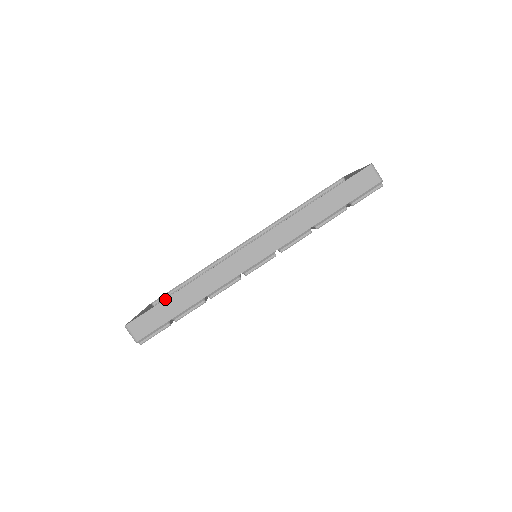
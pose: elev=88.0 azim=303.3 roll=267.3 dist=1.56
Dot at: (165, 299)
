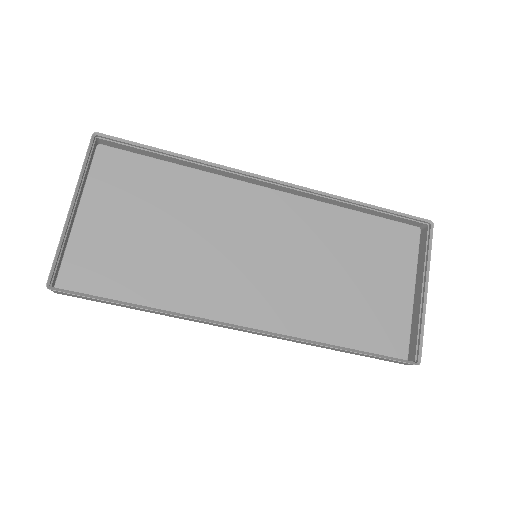
Dot at: (116, 303)
